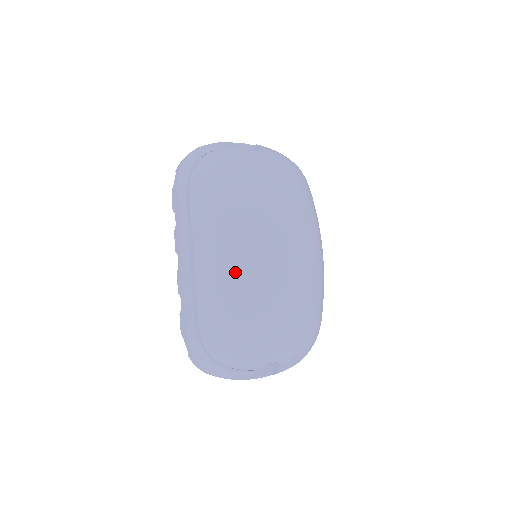
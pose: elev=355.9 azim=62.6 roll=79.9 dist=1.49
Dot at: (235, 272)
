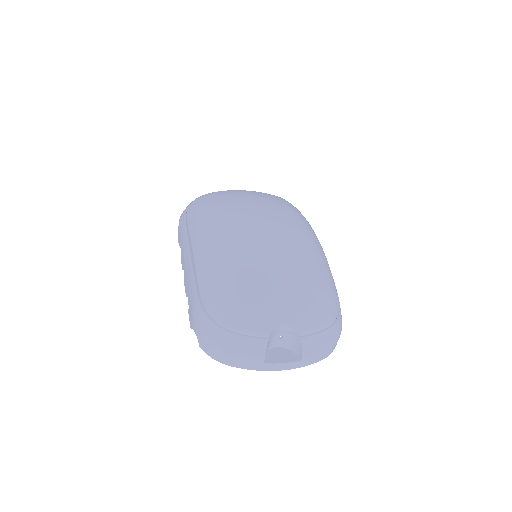
Dot at: (225, 235)
